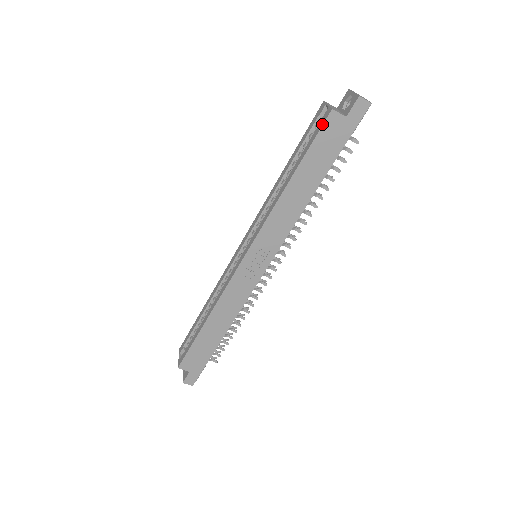
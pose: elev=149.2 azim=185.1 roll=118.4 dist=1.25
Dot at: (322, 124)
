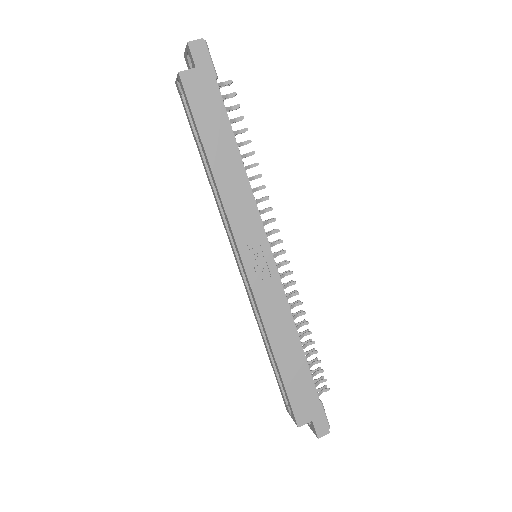
Dot at: (184, 92)
